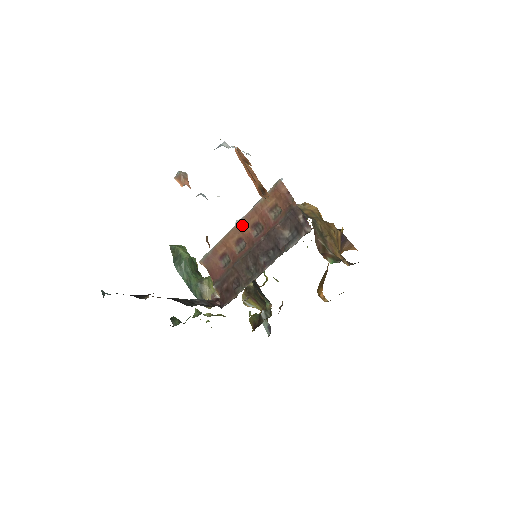
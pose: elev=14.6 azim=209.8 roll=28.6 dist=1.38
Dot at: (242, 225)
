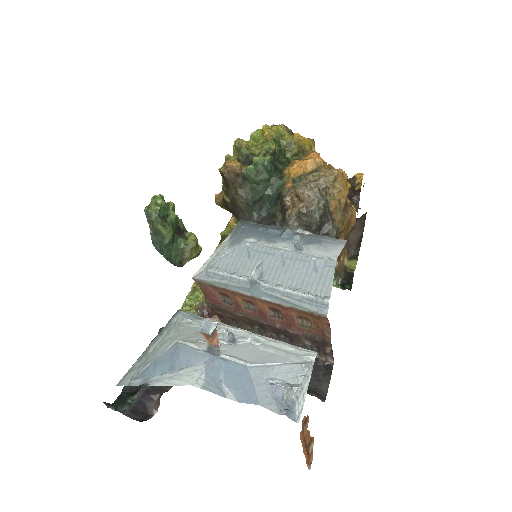
Dot at: (259, 300)
